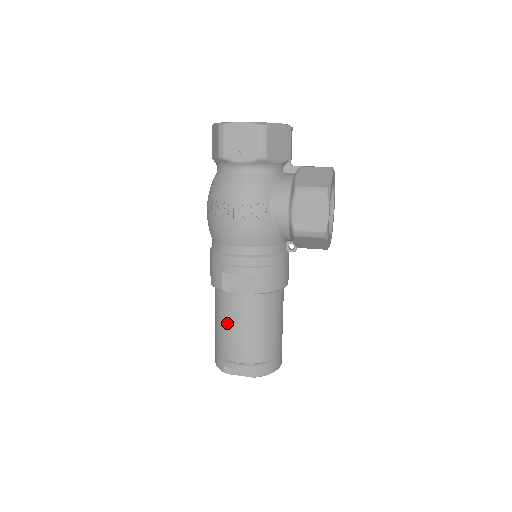
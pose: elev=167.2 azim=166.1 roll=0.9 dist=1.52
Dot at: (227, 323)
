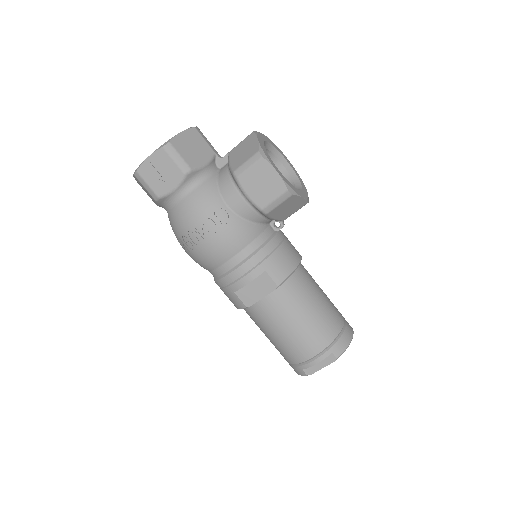
Dot at: (274, 332)
